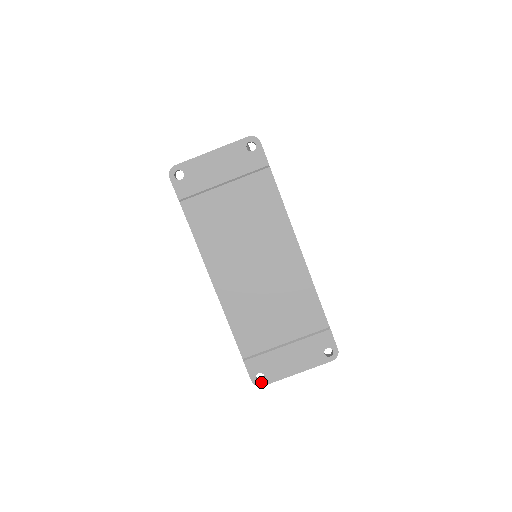
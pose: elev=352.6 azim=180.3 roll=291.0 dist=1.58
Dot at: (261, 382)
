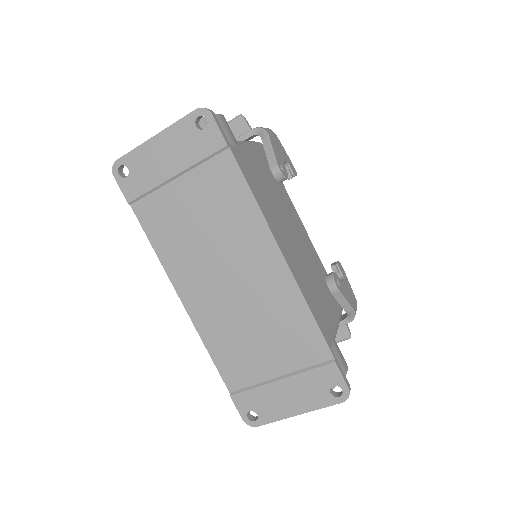
Dot at: (254, 422)
